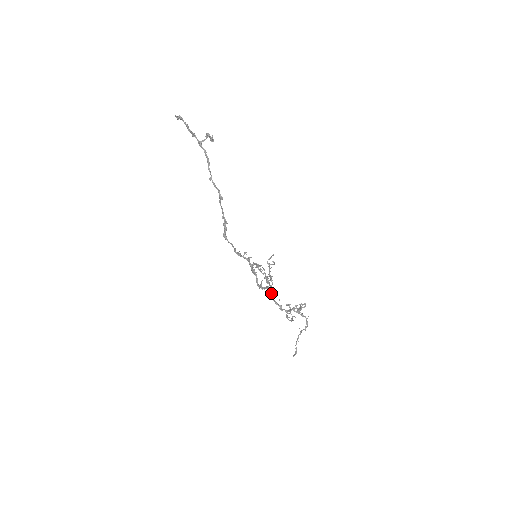
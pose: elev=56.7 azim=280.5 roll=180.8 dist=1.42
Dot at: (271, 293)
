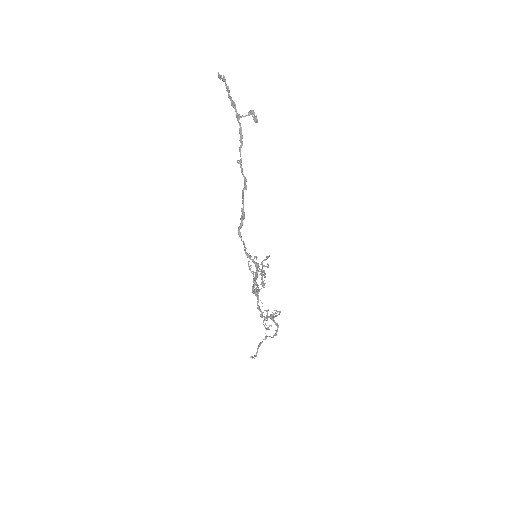
Dot at: (258, 297)
